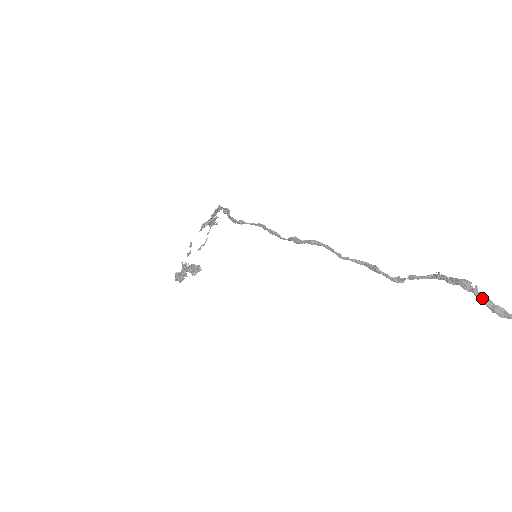
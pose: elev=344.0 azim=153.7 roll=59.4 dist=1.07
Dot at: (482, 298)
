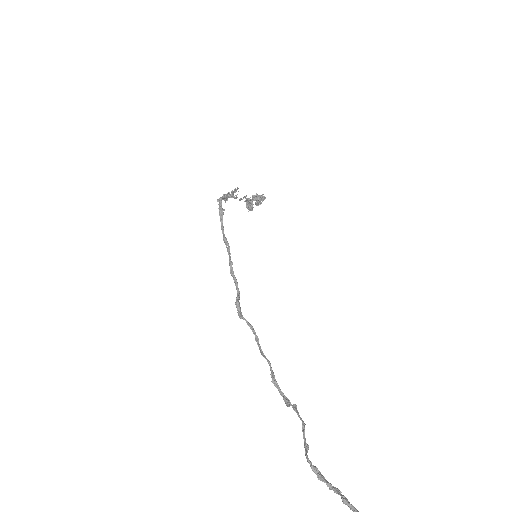
Dot at: (318, 478)
